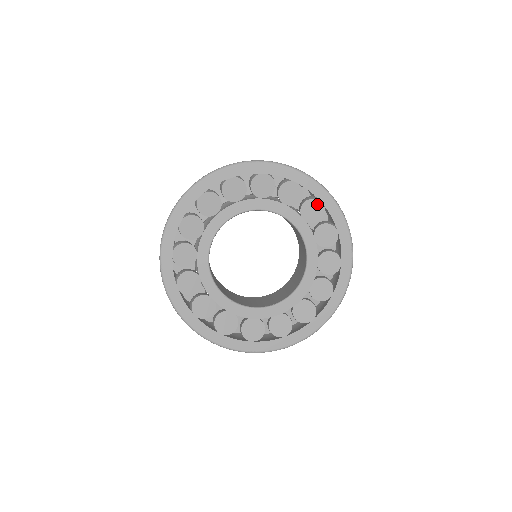
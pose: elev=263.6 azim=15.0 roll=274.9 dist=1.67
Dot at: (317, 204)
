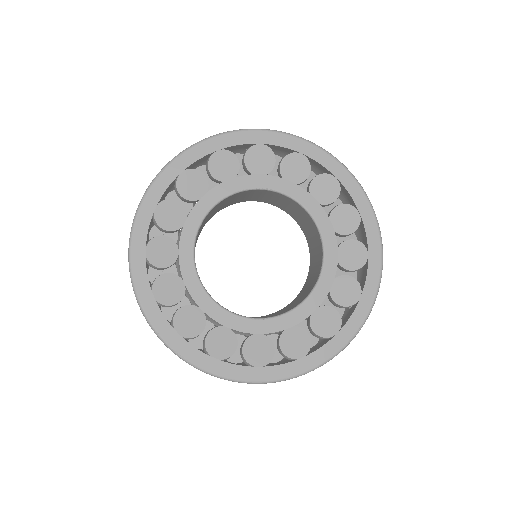
Dot at: (257, 150)
